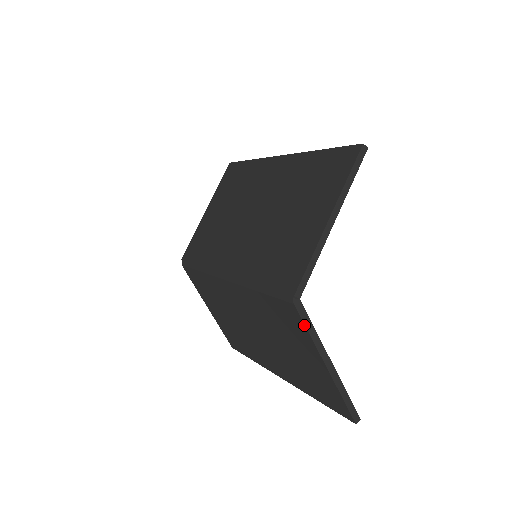
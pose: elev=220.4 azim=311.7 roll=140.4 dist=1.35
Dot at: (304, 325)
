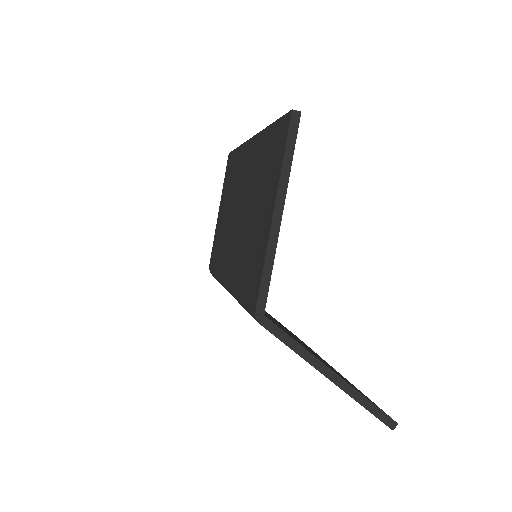
Dot at: (281, 341)
